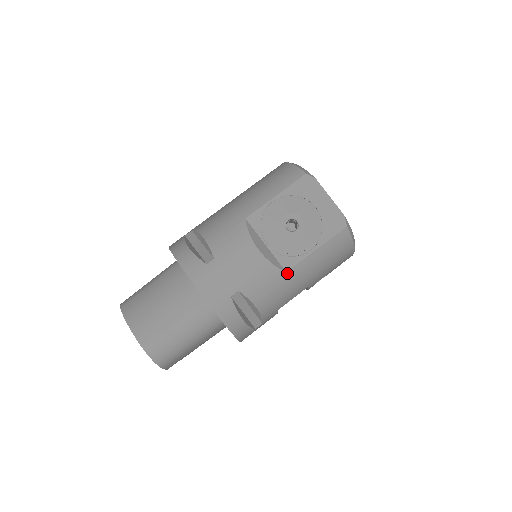
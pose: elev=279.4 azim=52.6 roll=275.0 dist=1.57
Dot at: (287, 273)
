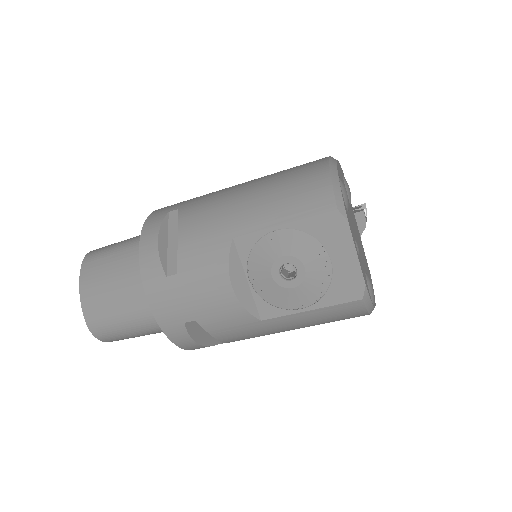
Dot at: (262, 321)
